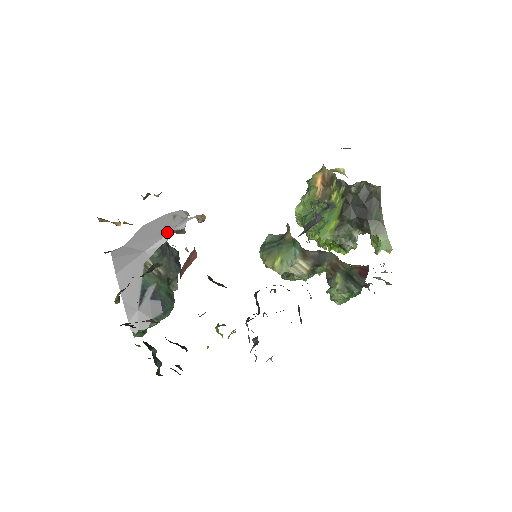
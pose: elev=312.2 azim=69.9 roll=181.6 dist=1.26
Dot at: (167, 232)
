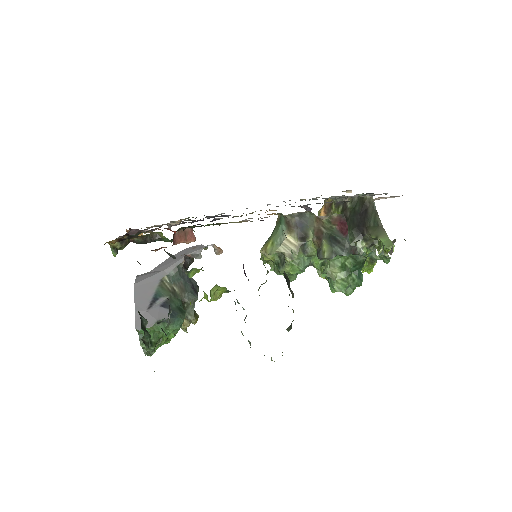
Dot at: (185, 255)
